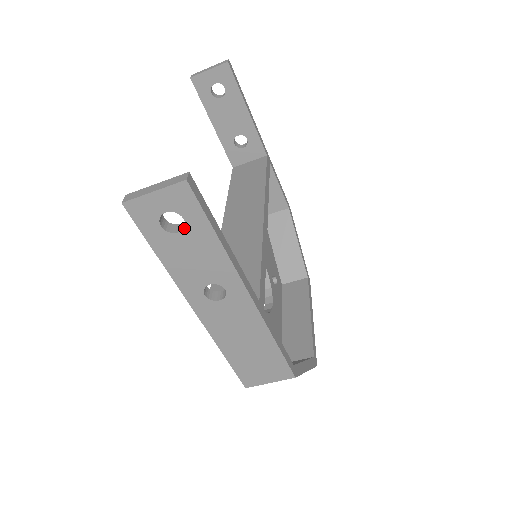
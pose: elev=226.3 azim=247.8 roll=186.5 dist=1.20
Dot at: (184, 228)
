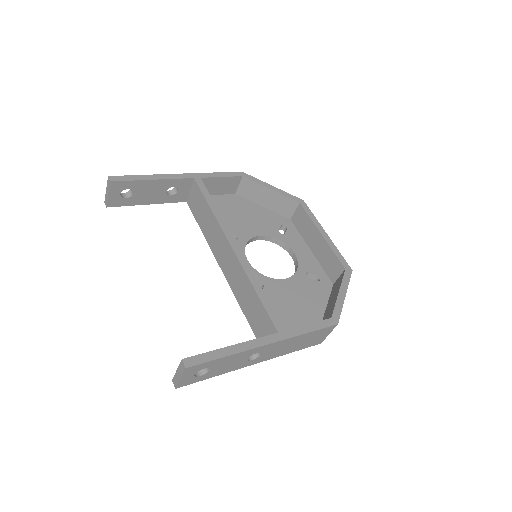
Dot at: (209, 368)
